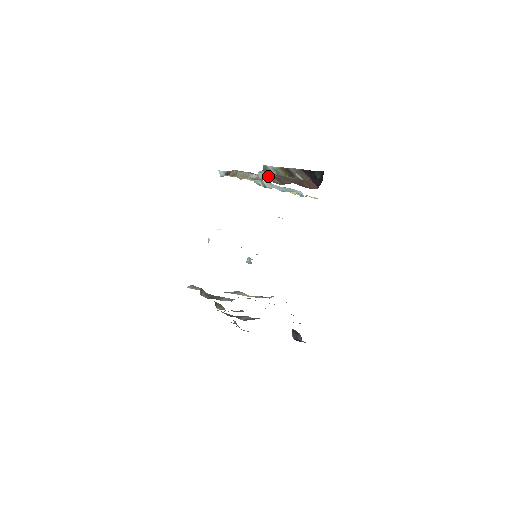
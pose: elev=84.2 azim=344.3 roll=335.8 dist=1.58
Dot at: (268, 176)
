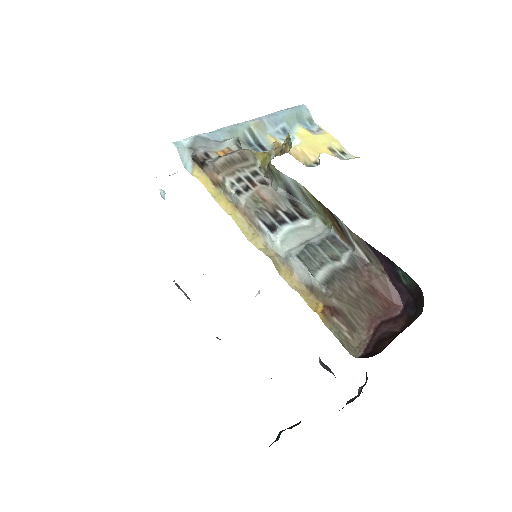
Dot at: (318, 291)
